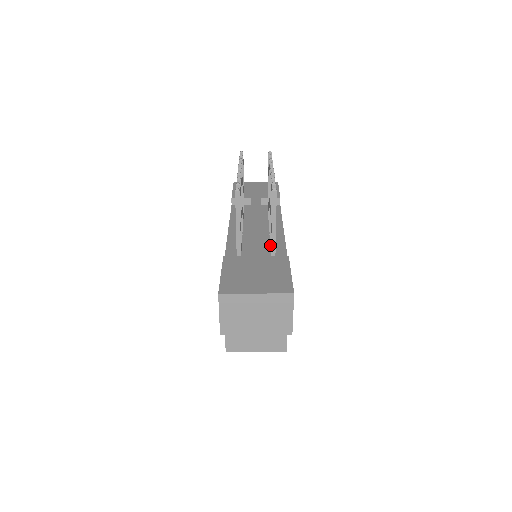
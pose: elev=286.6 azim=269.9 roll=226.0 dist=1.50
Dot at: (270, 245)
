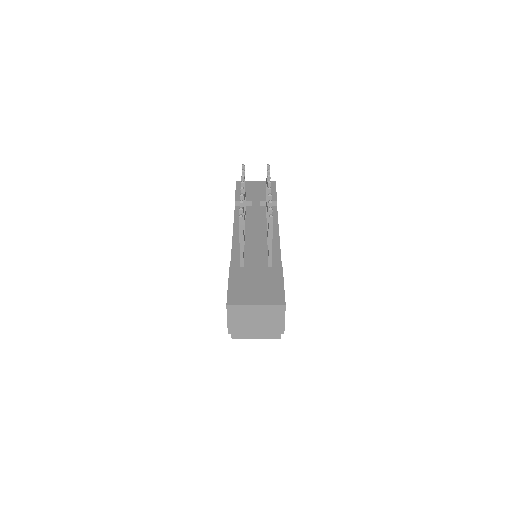
Dot at: occluded
